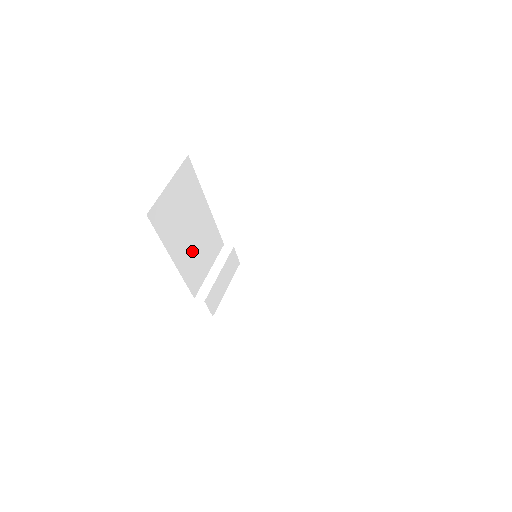
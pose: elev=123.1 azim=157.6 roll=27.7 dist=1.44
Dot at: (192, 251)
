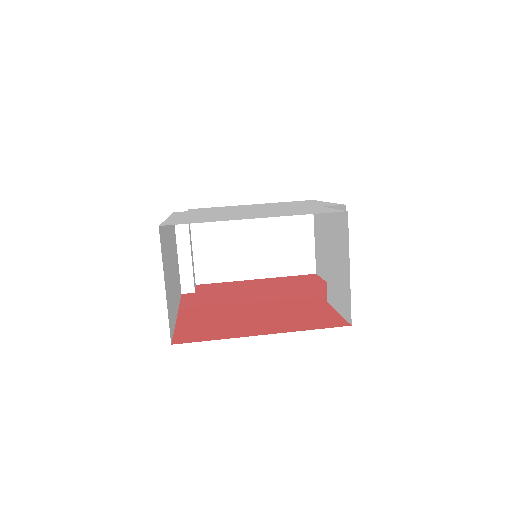
Dot at: (175, 275)
